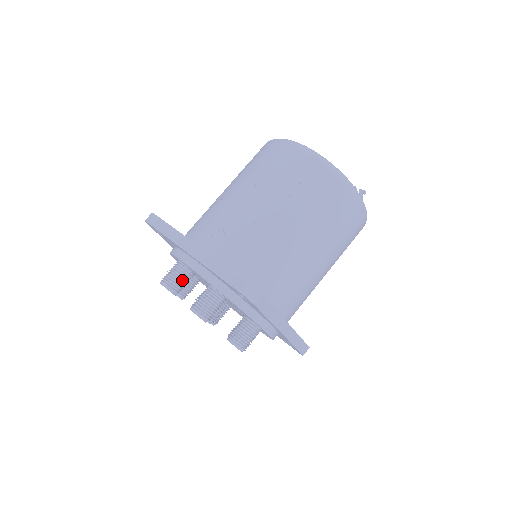
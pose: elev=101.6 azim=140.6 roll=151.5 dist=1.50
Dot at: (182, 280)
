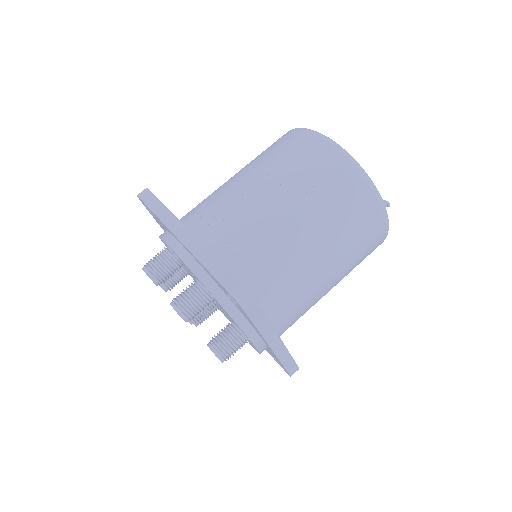
Dot at: (167, 269)
